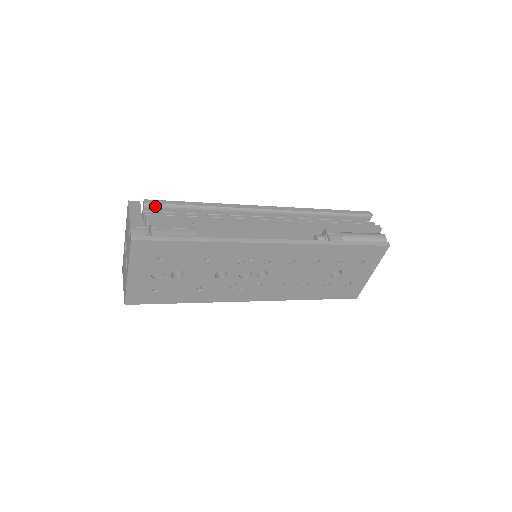
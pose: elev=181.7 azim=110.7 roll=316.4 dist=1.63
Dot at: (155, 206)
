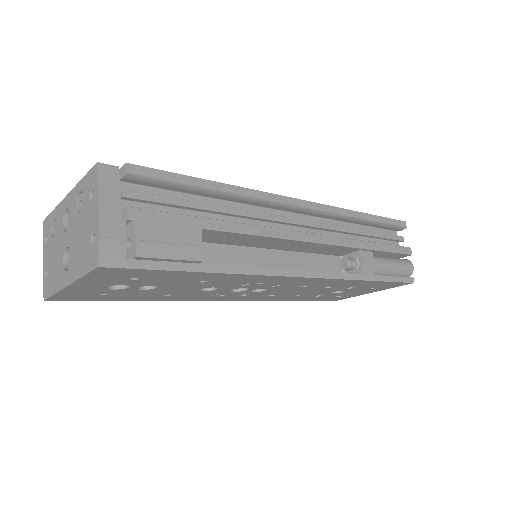
Dot at: (143, 179)
